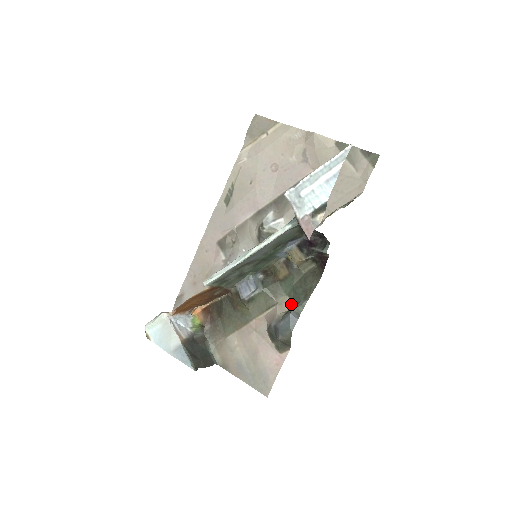
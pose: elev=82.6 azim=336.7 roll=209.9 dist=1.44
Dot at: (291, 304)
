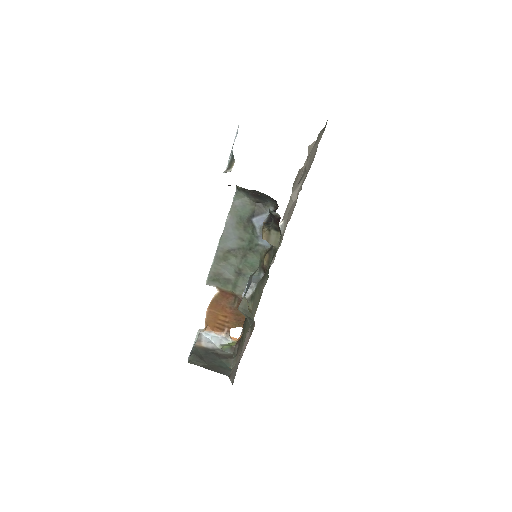
Dot at: occluded
